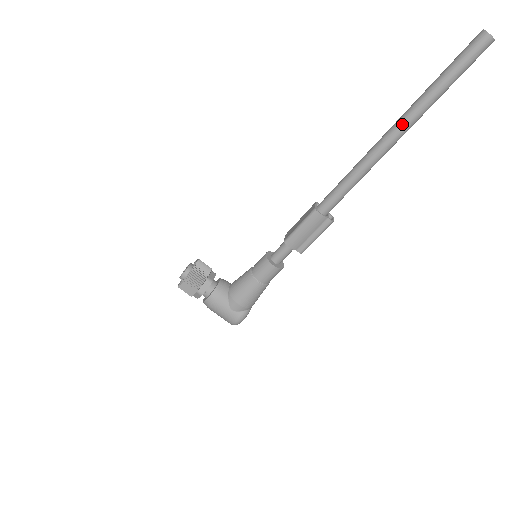
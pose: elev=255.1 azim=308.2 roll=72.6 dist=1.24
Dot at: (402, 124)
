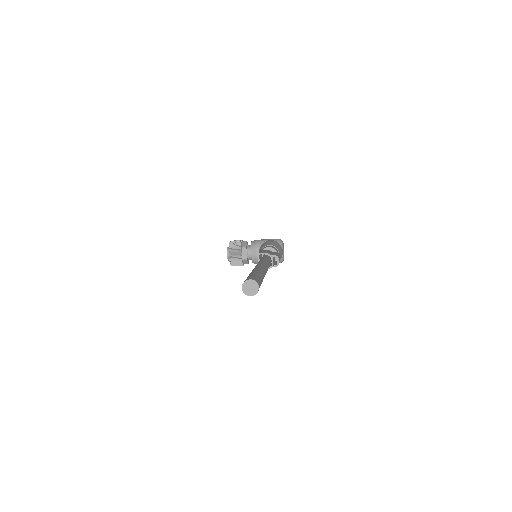
Dot at: occluded
